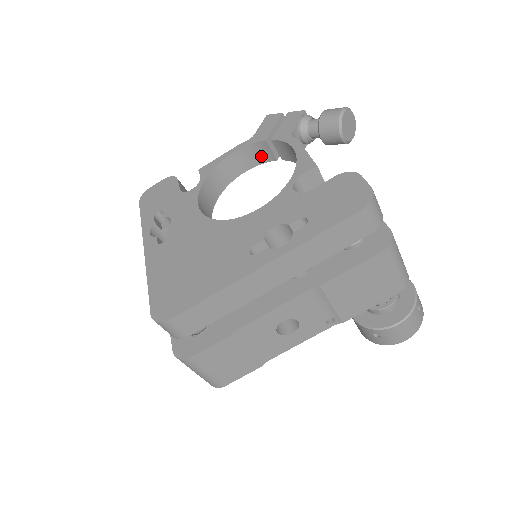
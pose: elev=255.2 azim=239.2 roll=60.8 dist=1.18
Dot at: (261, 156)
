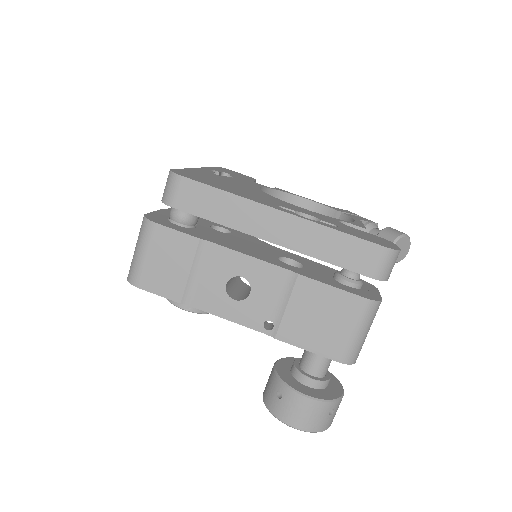
Dot at: occluded
